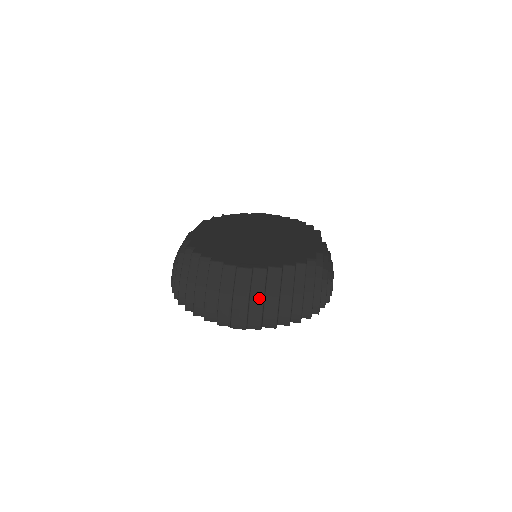
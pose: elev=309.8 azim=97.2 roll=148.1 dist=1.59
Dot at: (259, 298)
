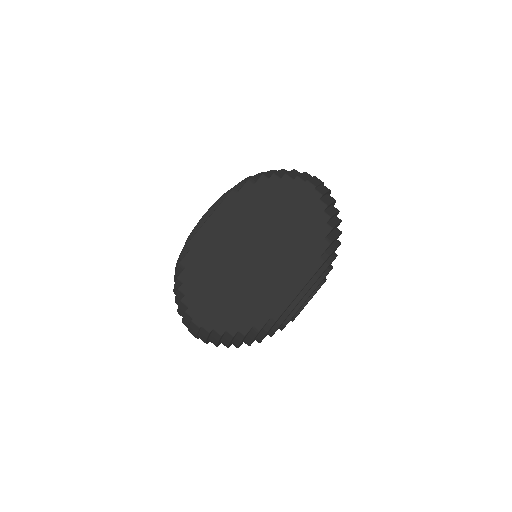
Dot at: (203, 340)
